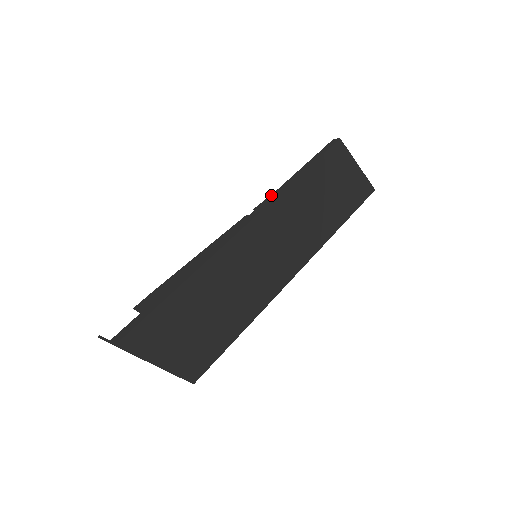
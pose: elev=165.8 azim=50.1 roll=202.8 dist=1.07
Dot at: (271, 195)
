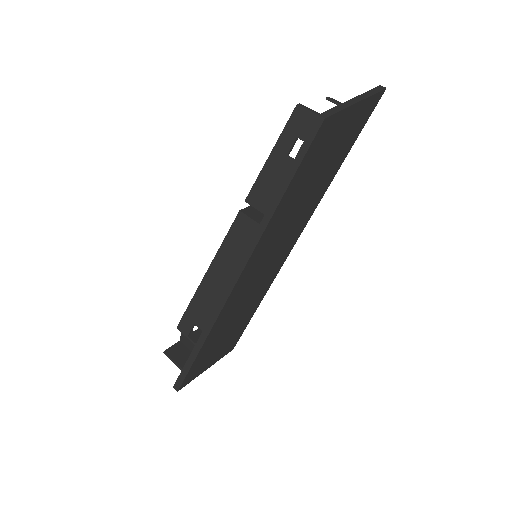
Dot at: (255, 233)
